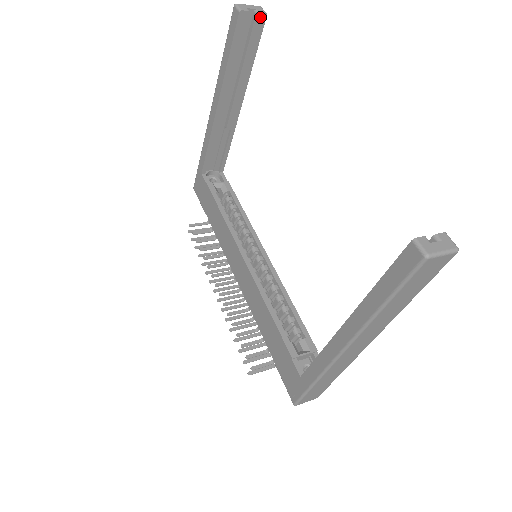
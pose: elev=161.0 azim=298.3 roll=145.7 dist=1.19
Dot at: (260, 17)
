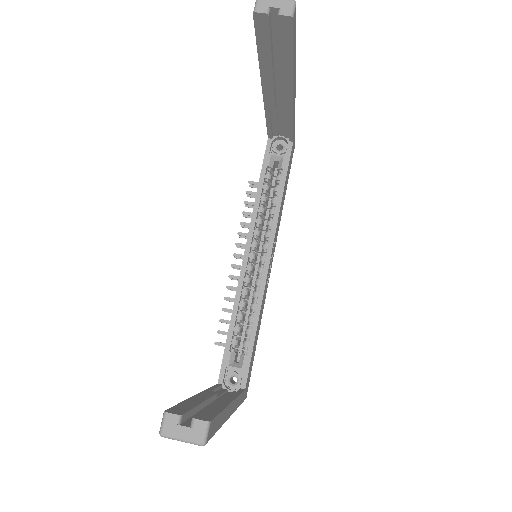
Dot at: (284, 19)
